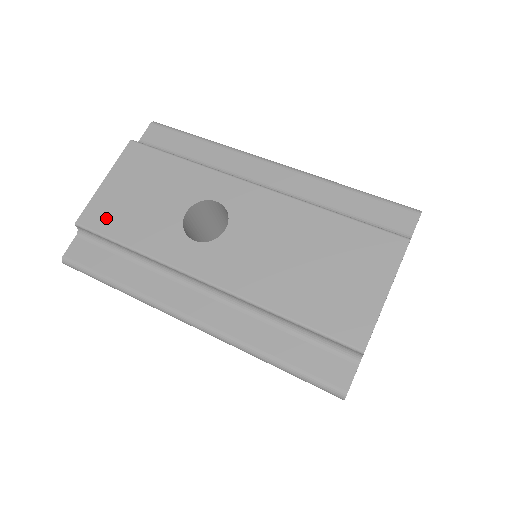
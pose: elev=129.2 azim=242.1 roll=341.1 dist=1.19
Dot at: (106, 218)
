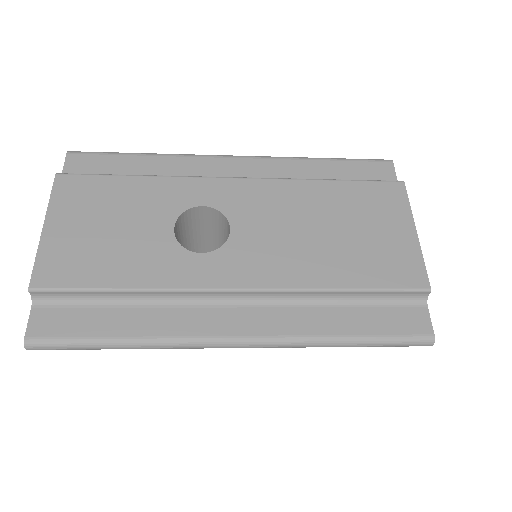
Dot at: (72, 268)
